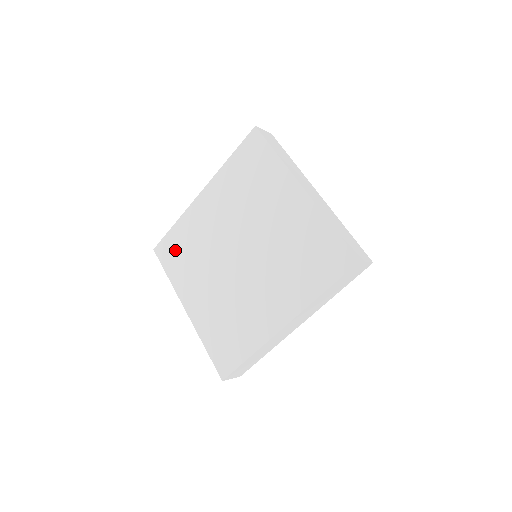
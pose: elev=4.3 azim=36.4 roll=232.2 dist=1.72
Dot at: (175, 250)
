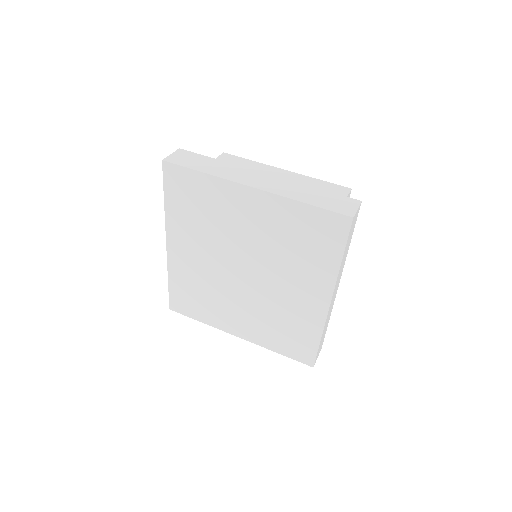
Dot at: (188, 300)
